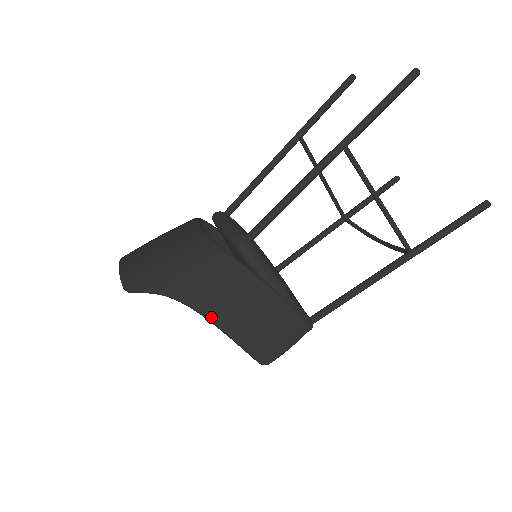
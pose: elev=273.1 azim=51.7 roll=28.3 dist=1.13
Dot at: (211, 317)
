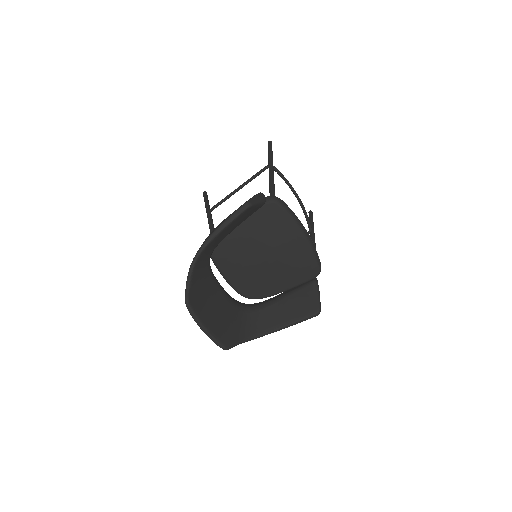
Dot at: (206, 240)
